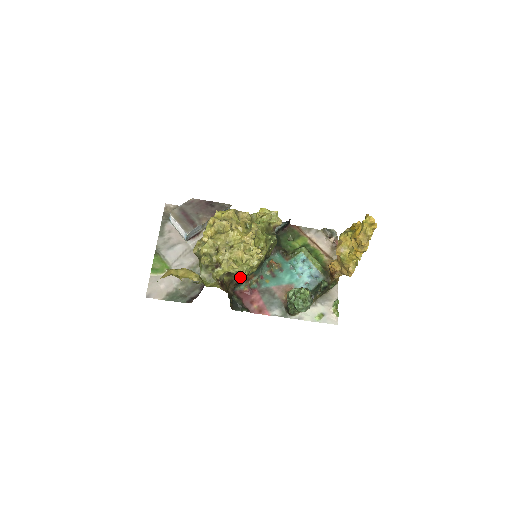
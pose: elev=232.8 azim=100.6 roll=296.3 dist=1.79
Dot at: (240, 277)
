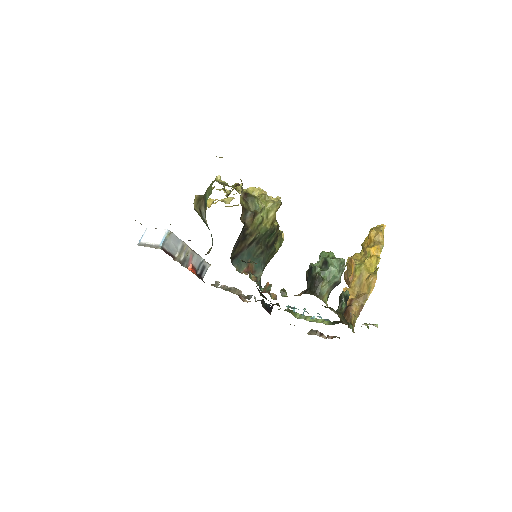
Dot at: (254, 216)
